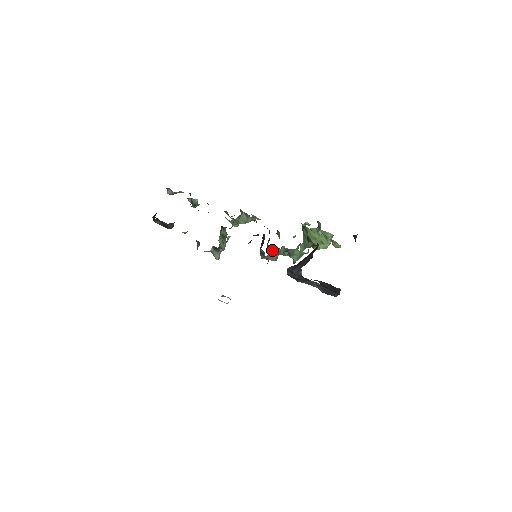
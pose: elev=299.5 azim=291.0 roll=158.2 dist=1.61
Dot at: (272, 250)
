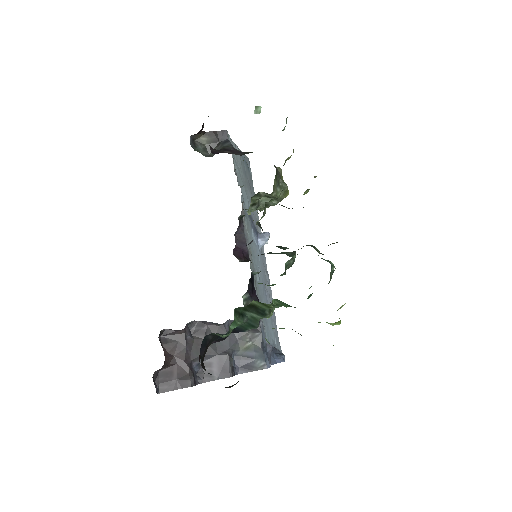
Dot at: occluded
